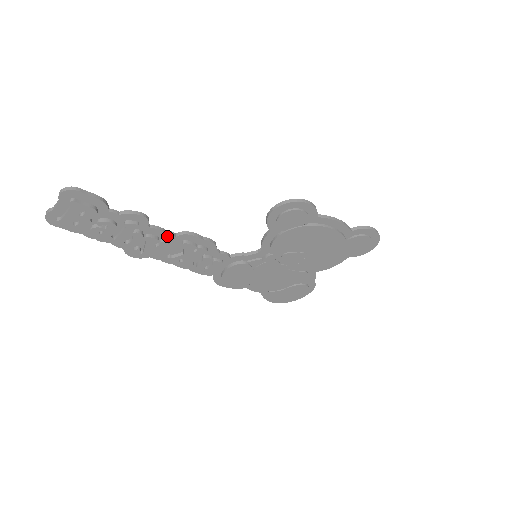
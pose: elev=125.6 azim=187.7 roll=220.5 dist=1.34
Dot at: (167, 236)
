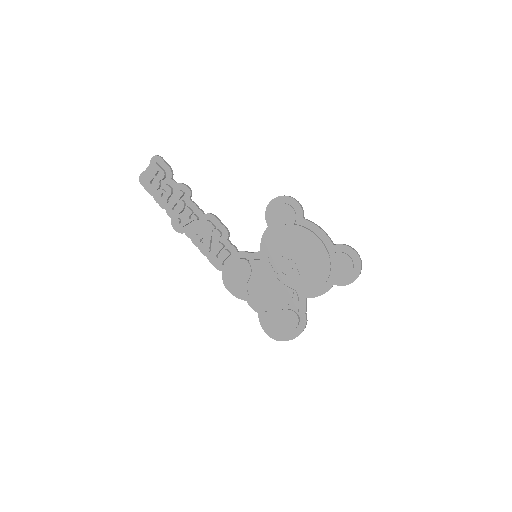
Dot at: (199, 213)
